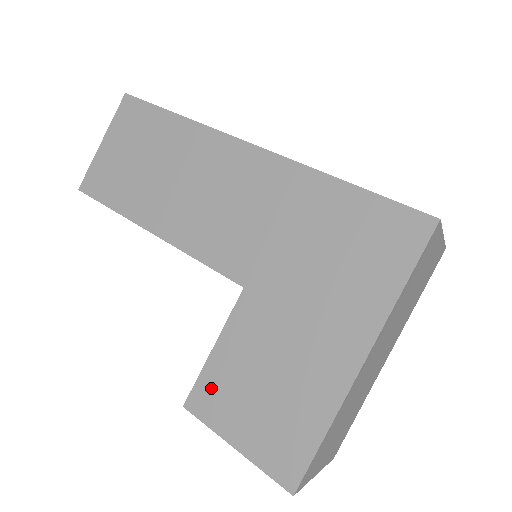
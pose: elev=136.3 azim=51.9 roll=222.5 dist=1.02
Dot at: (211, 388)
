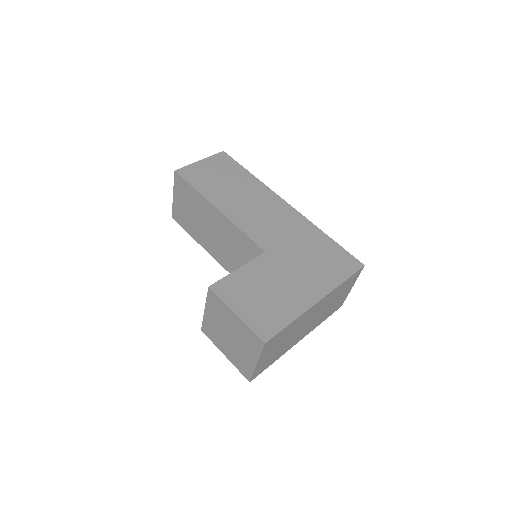
Dot at: (231, 284)
